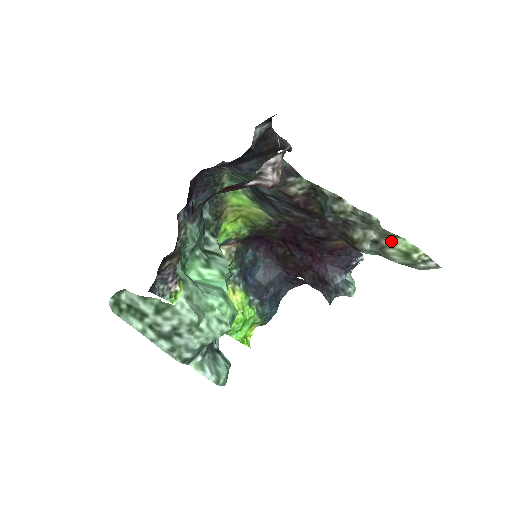
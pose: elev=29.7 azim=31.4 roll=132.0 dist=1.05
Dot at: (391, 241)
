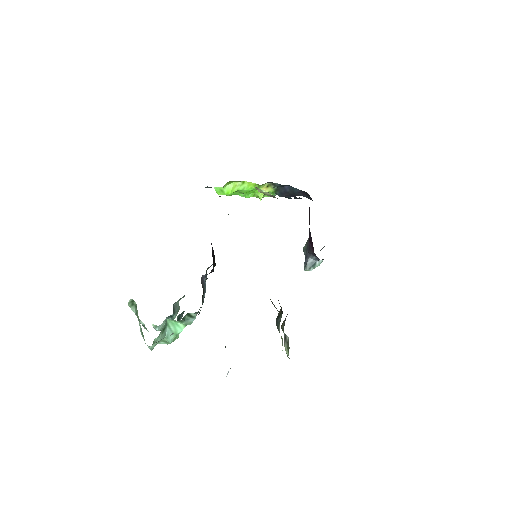
Dot at: (287, 348)
